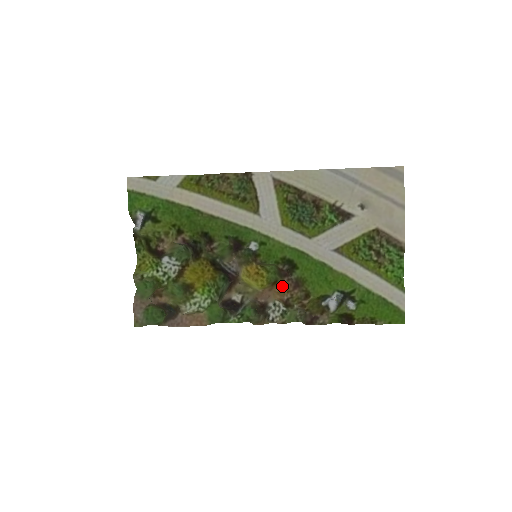
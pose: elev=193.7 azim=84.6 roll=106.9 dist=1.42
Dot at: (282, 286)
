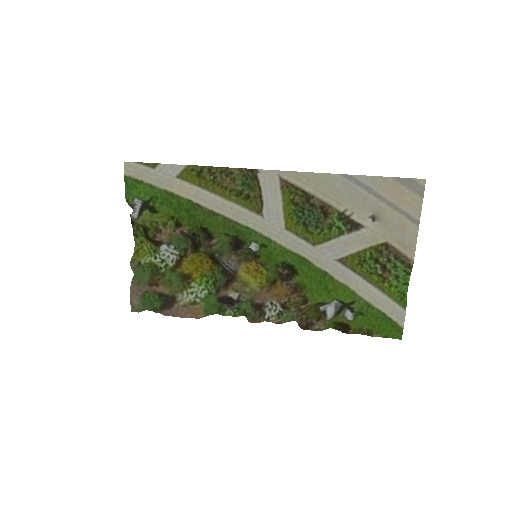
Dot at: (280, 289)
